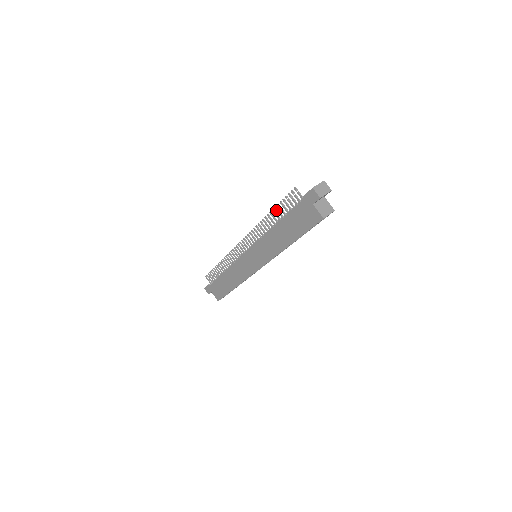
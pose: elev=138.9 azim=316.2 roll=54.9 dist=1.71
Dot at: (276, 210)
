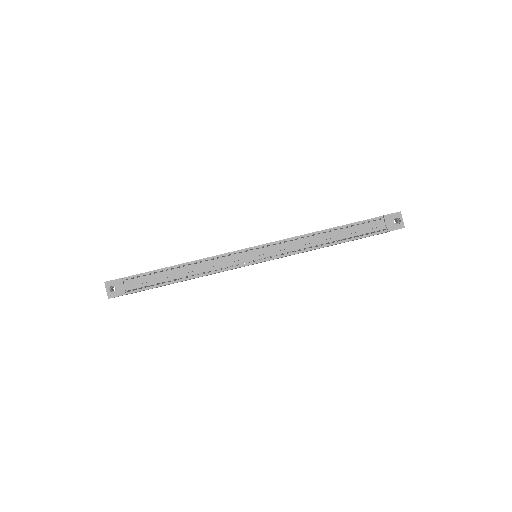
Dot at: occluded
